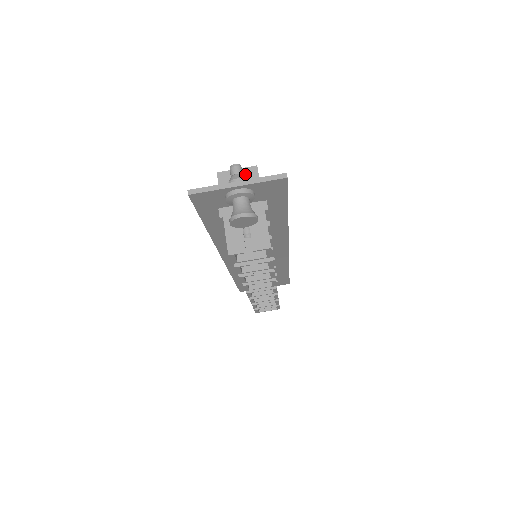
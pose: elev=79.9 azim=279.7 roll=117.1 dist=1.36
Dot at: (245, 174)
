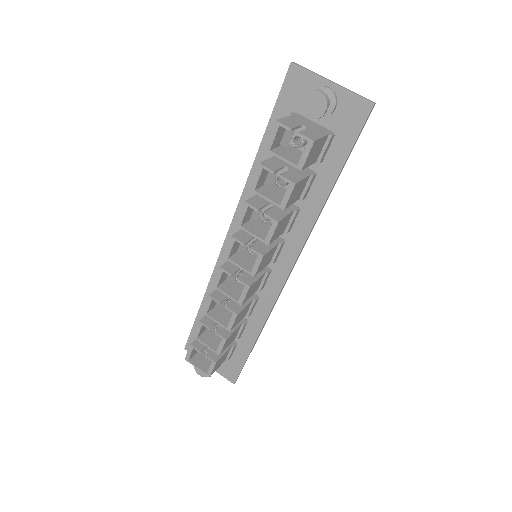
Dot at: occluded
